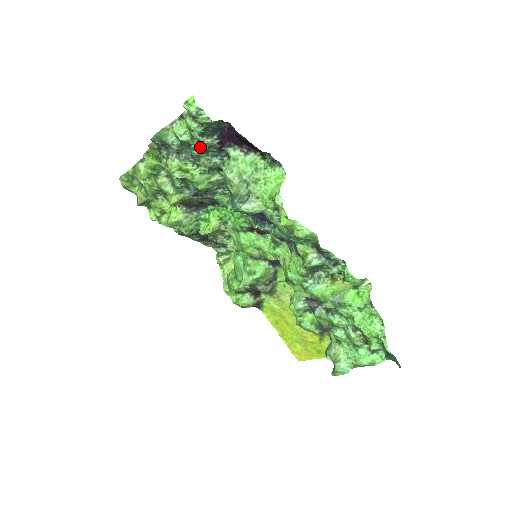
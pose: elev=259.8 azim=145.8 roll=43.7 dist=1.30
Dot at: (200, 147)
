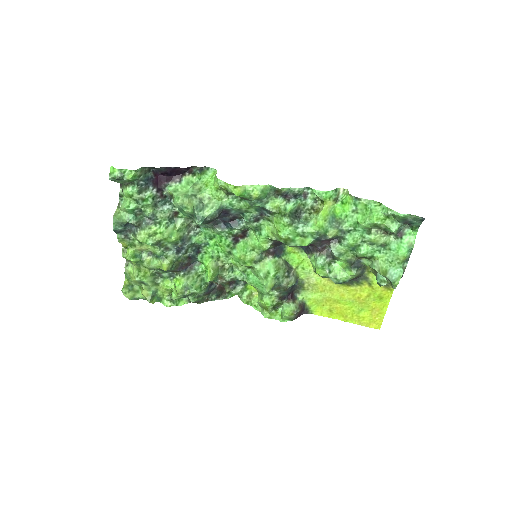
Dot at: (147, 203)
